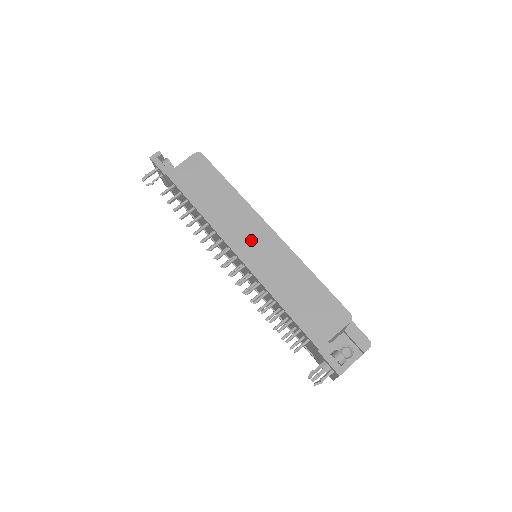
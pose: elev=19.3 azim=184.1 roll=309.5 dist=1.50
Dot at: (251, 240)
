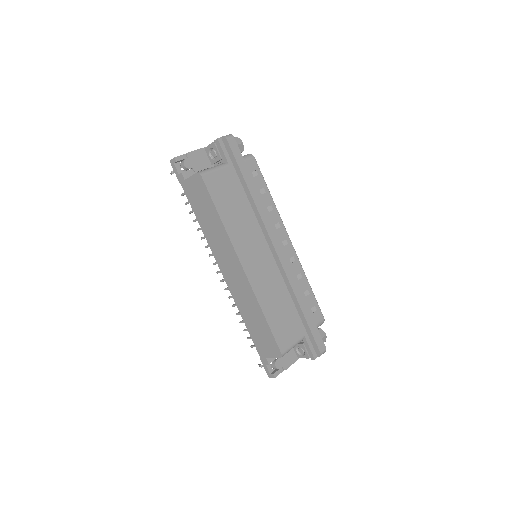
Dot at: (230, 269)
